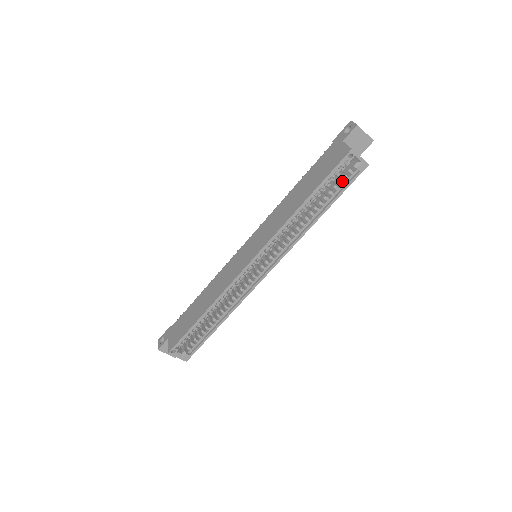
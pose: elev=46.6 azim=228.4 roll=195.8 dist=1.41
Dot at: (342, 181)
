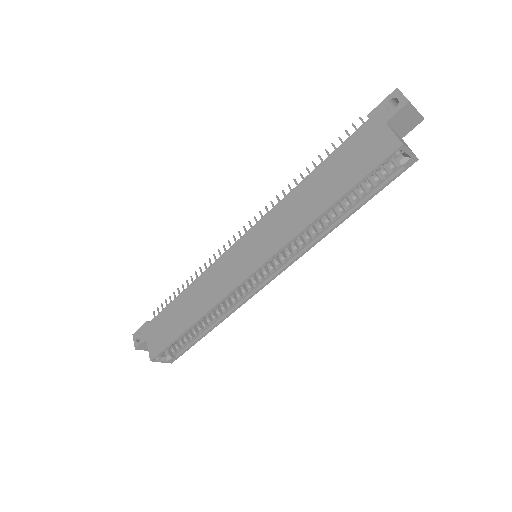
Dot at: (379, 177)
